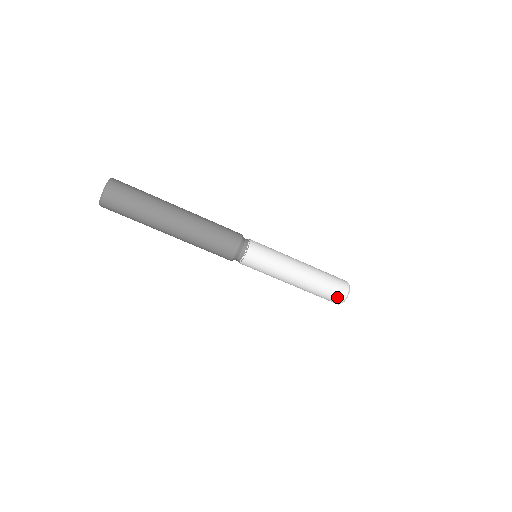
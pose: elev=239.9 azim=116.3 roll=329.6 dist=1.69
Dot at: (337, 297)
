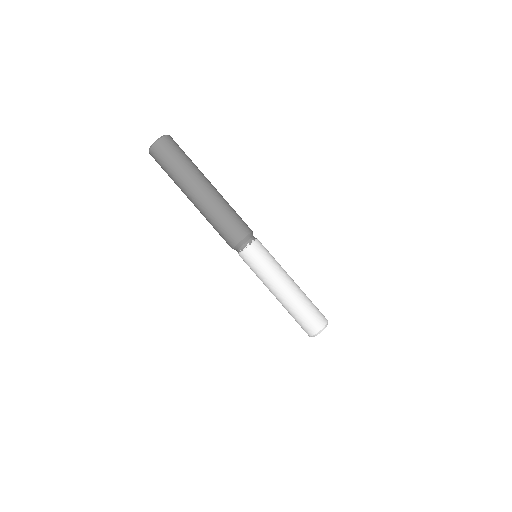
Dot at: (310, 327)
